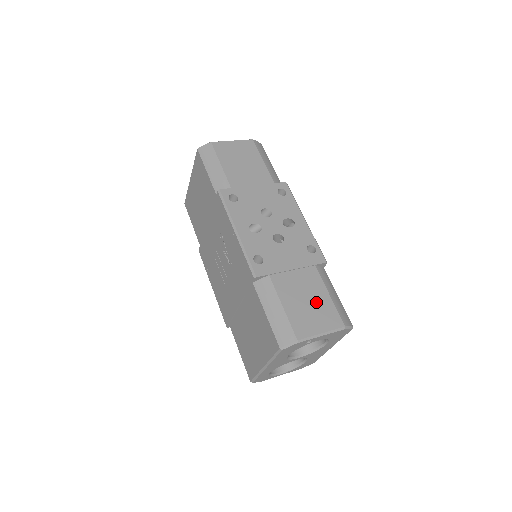
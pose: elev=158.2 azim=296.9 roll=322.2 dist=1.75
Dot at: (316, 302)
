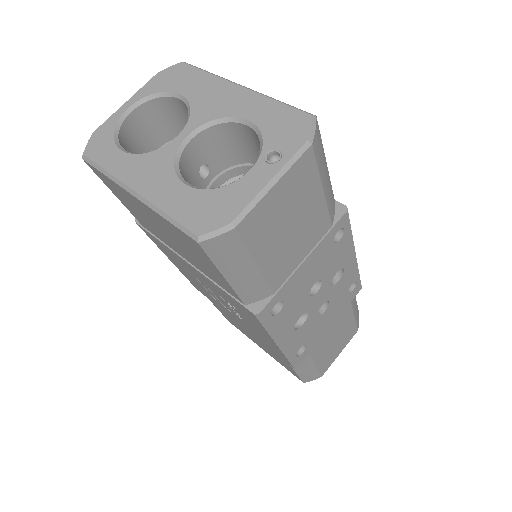
Dot at: (342, 335)
